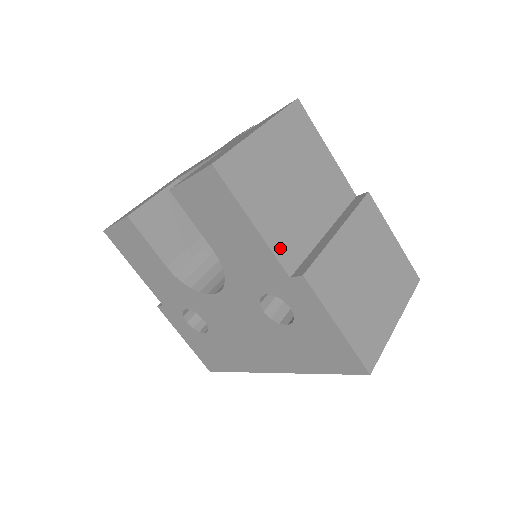
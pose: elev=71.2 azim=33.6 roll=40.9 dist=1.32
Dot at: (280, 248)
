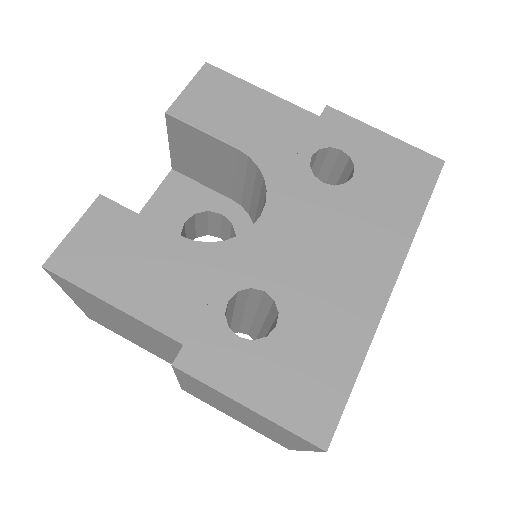
Dot at: occluded
